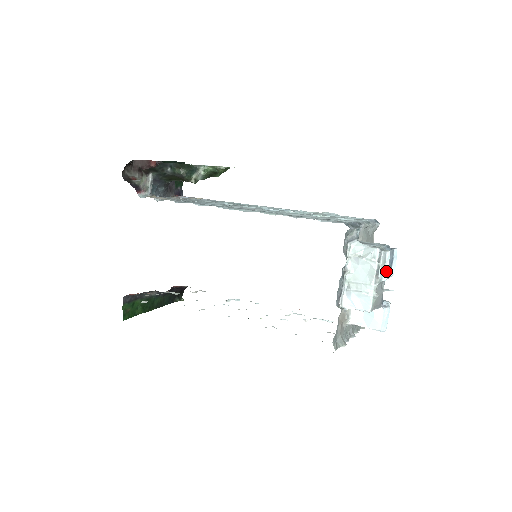
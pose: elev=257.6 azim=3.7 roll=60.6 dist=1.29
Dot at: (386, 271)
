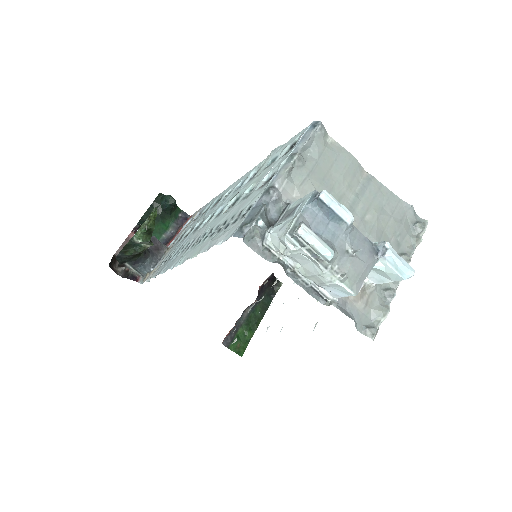
Dot at: (321, 249)
